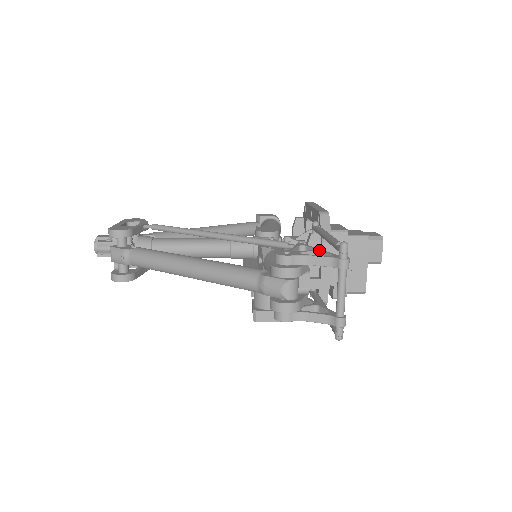
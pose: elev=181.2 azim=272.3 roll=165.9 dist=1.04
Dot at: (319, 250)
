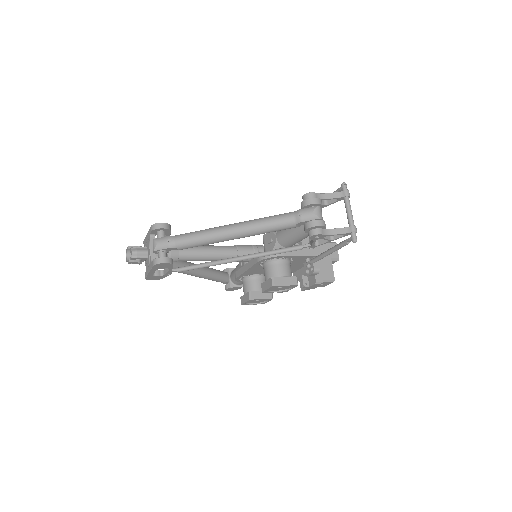
Dot at: (325, 200)
